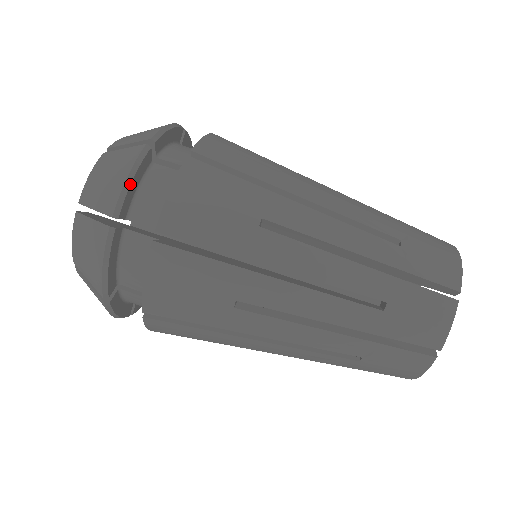
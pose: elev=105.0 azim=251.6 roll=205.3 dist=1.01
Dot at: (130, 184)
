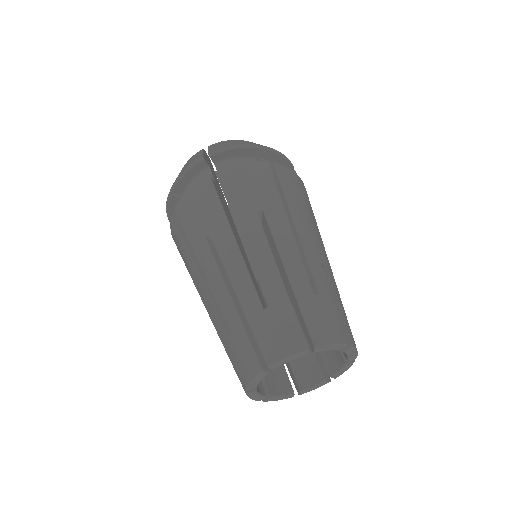
Dot at: (182, 177)
